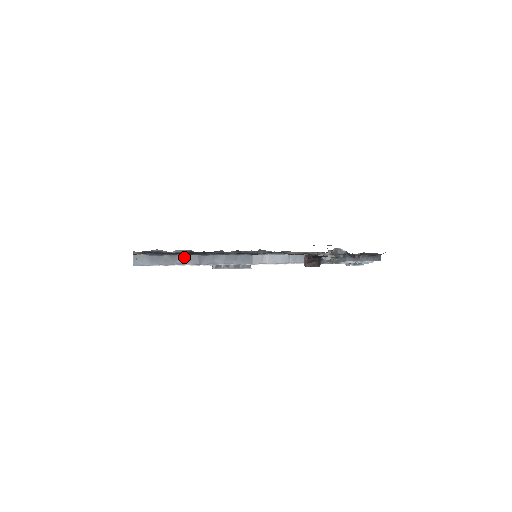
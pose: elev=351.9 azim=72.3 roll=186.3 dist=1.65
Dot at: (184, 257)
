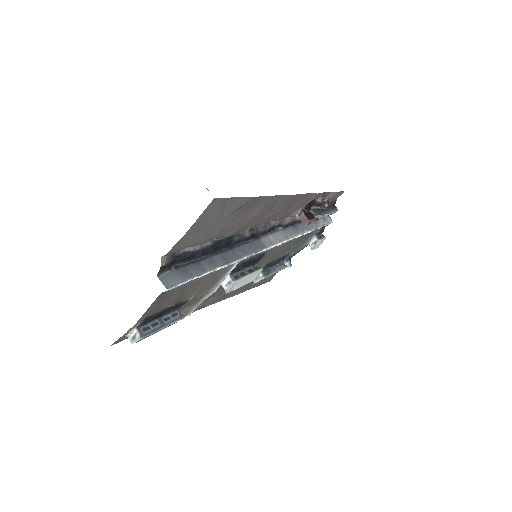
Dot at: (209, 260)
